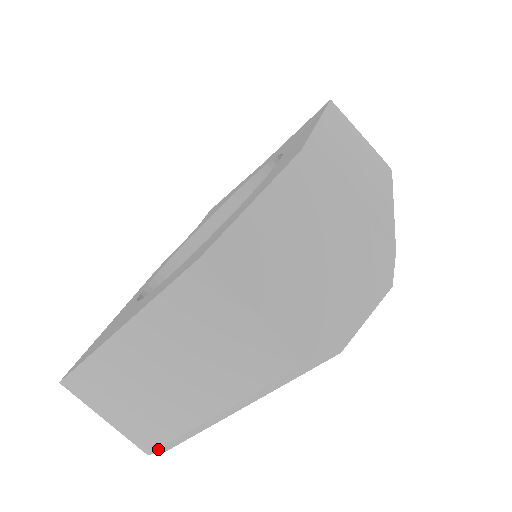
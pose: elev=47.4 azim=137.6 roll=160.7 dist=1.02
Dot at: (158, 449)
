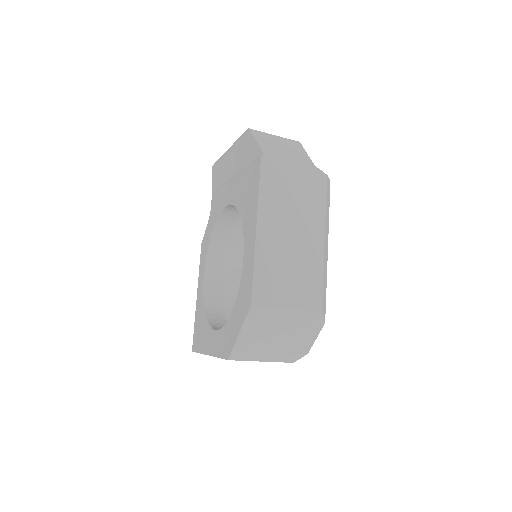
Dot at: occluded
